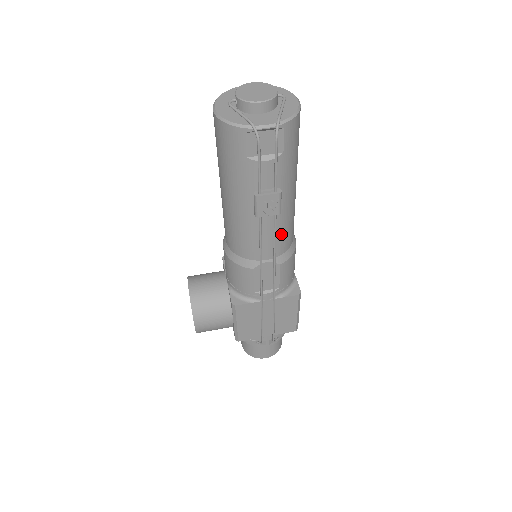
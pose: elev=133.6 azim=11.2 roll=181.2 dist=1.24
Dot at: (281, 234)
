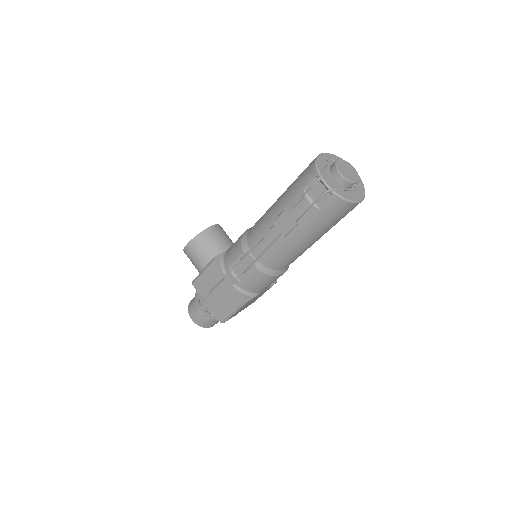
Dot at: (275, 253)
